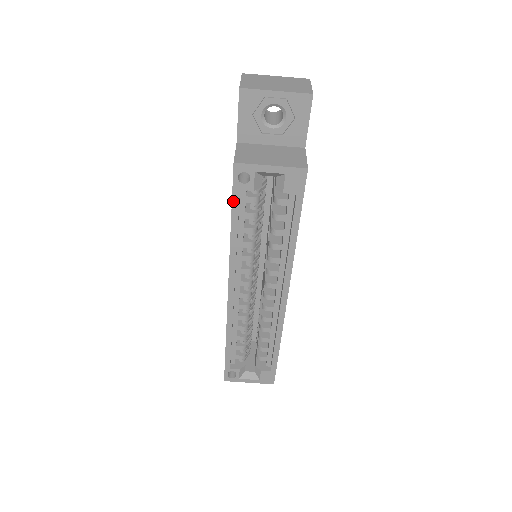
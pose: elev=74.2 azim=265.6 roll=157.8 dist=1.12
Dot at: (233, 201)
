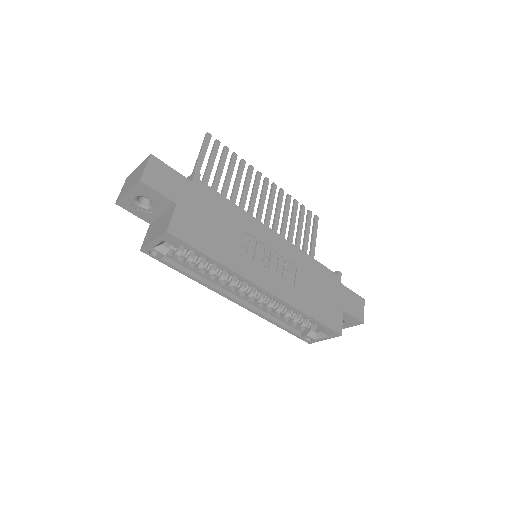
Dot at: occluded
